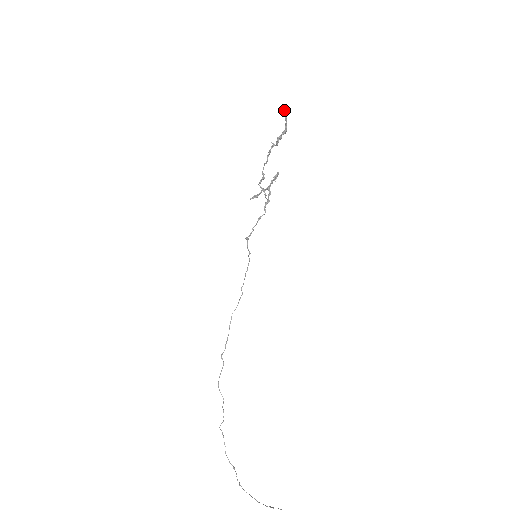
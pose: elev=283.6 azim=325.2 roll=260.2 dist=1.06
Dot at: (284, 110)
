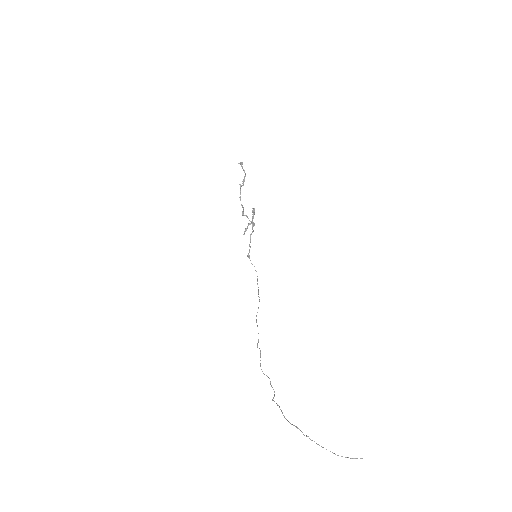
Dot at: (240, 164)
